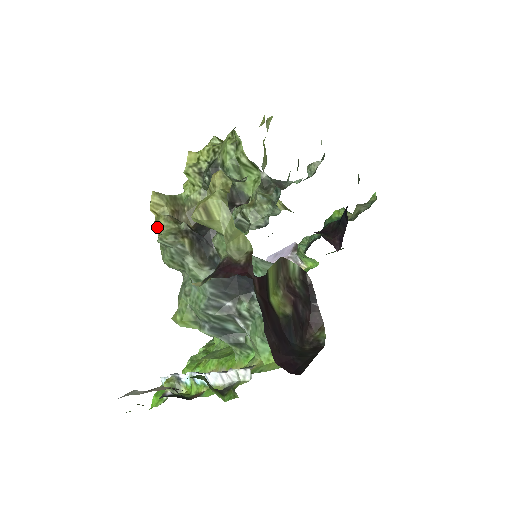
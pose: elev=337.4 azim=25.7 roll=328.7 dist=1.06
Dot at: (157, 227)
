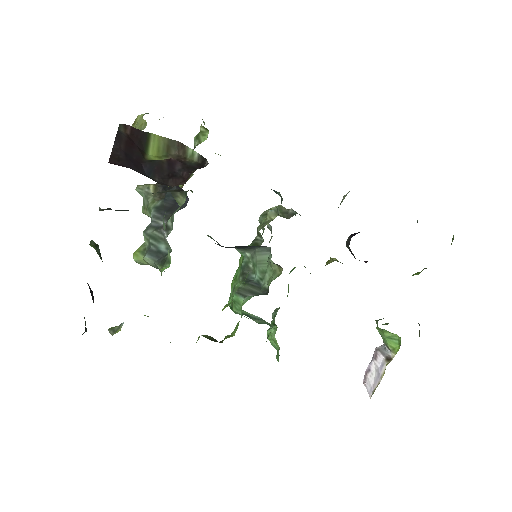
Dot at: occluded
